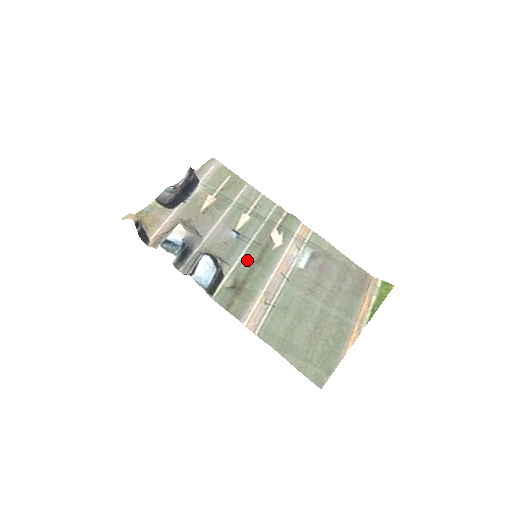
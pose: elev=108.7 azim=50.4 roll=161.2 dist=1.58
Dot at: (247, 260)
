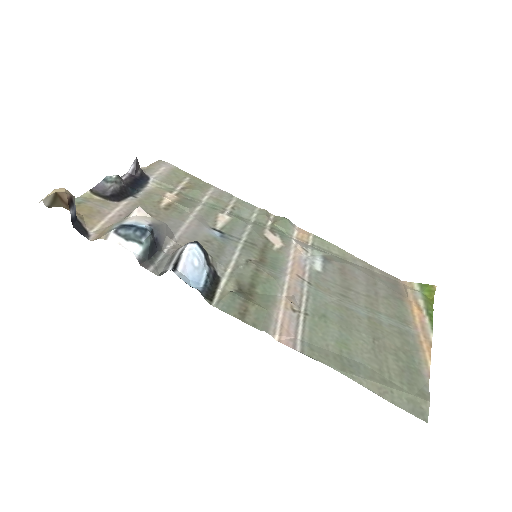
Dot at: (245, 261)
